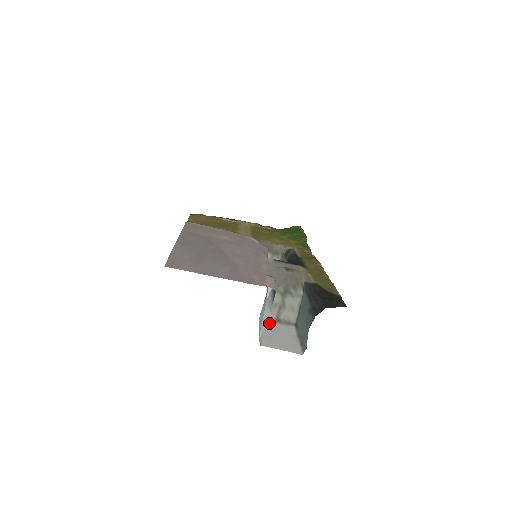
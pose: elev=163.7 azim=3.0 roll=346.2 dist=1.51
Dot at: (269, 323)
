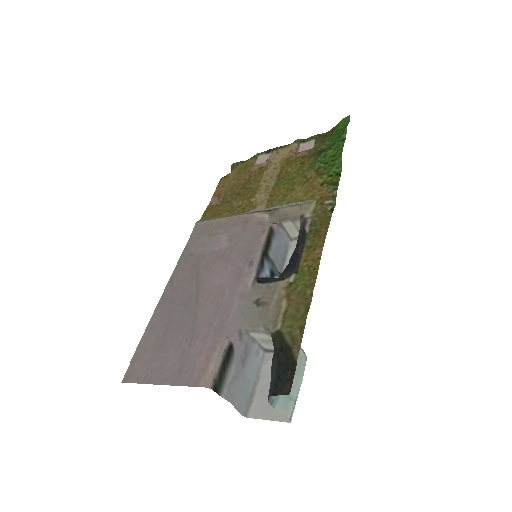
Dot at: occluded
